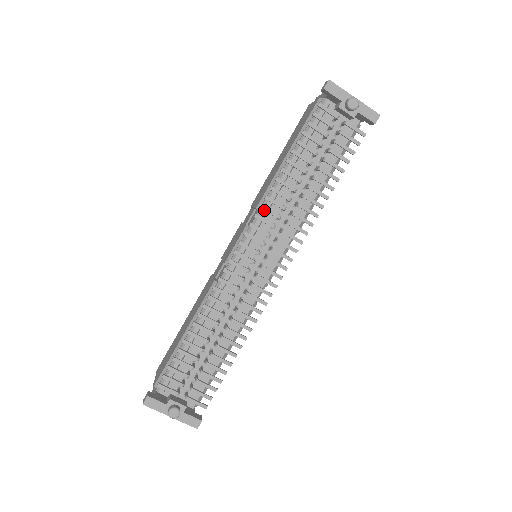
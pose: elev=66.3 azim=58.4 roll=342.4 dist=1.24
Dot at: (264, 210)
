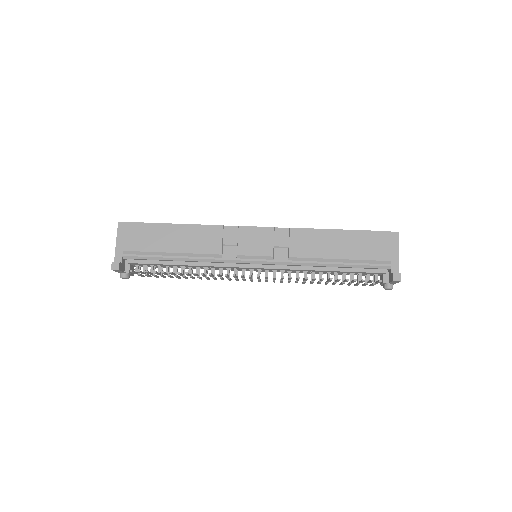
Dot at: occluded
